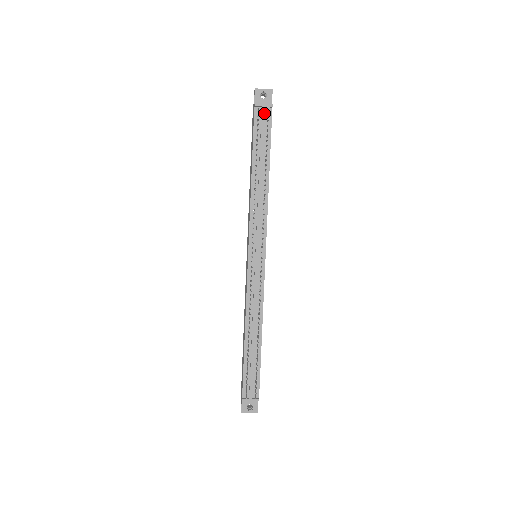
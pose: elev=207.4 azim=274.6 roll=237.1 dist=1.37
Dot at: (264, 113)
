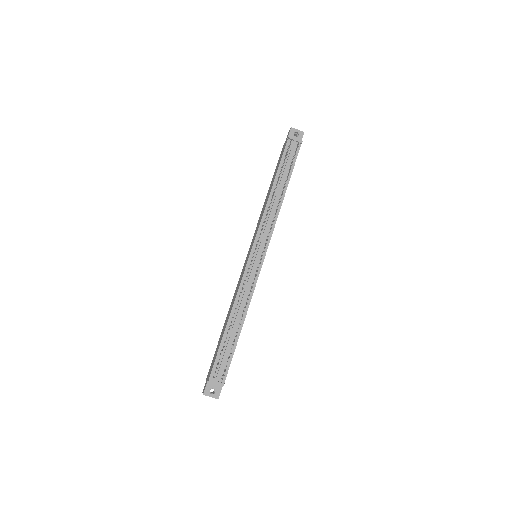
Dot at: (294, 145)
